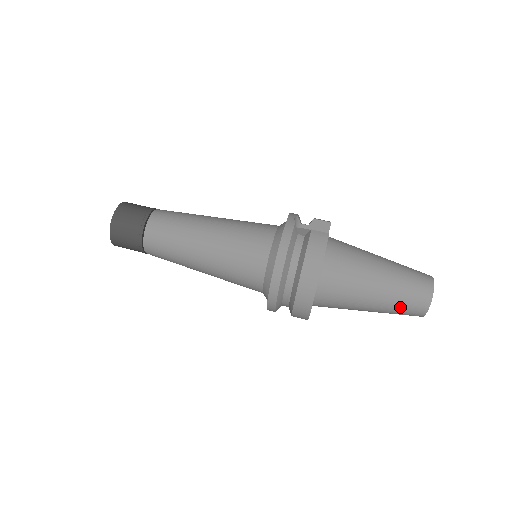
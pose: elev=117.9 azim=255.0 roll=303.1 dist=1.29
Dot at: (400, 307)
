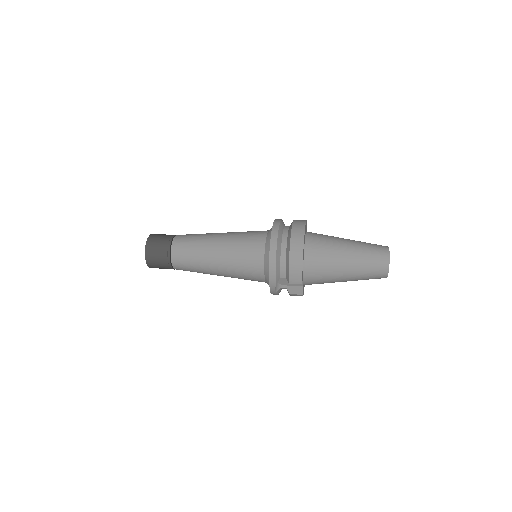
Dot at: (369, 253)
